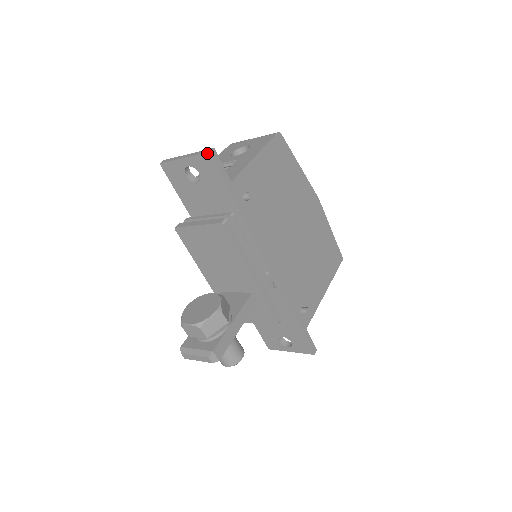
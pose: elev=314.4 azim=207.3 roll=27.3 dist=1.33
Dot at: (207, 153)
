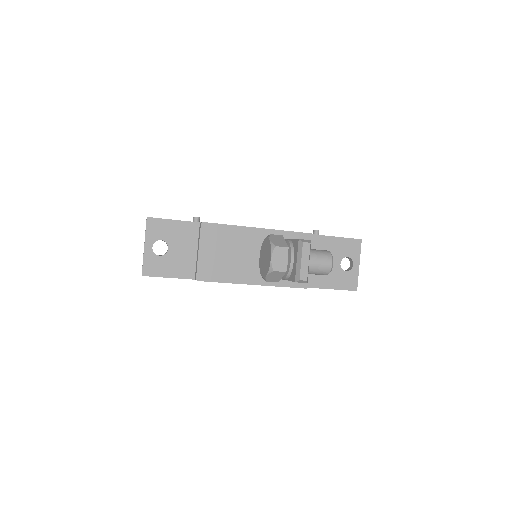
Dot at: (147, 220)
